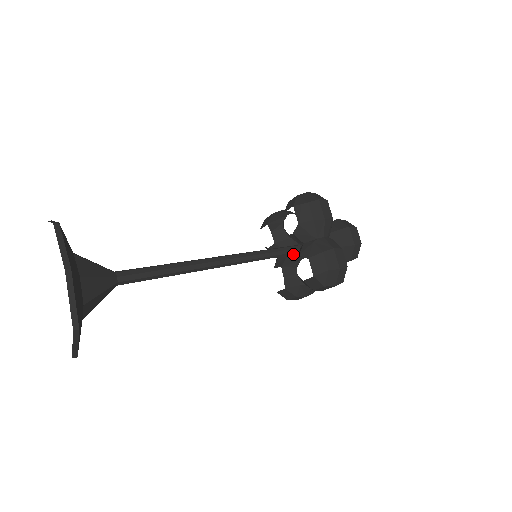
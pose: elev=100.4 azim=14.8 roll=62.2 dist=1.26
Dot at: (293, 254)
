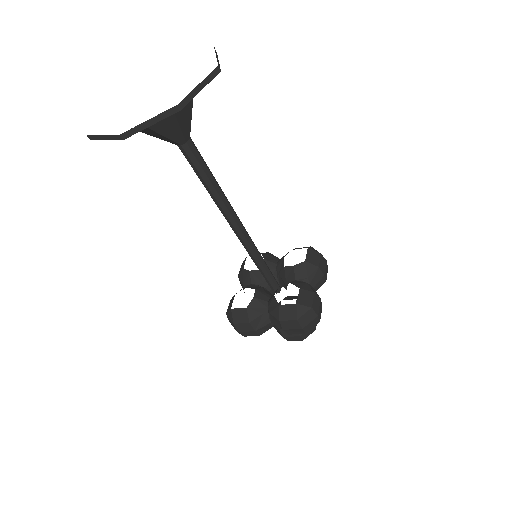
Dot at: (267, 290)
